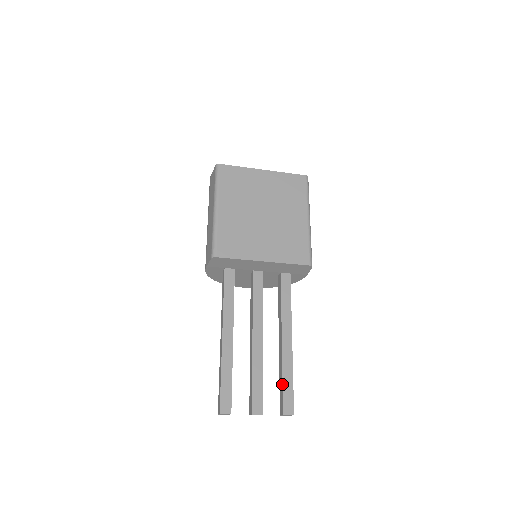
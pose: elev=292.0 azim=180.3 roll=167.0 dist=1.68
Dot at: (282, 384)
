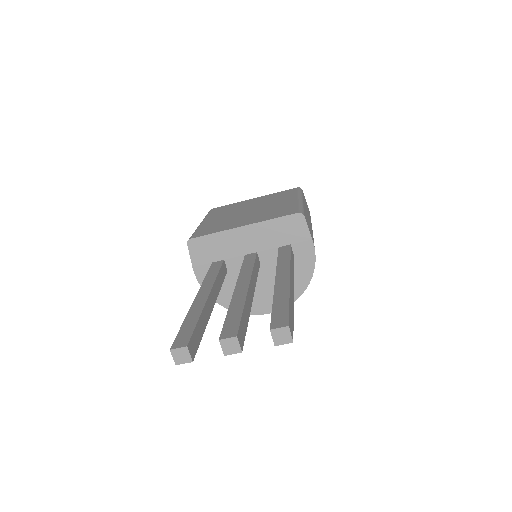
Dot at: occluded
